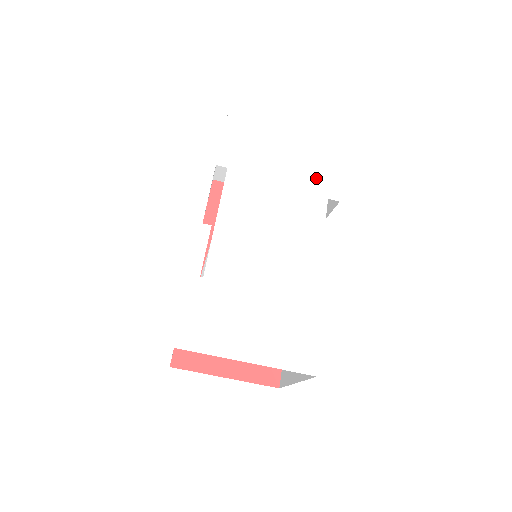
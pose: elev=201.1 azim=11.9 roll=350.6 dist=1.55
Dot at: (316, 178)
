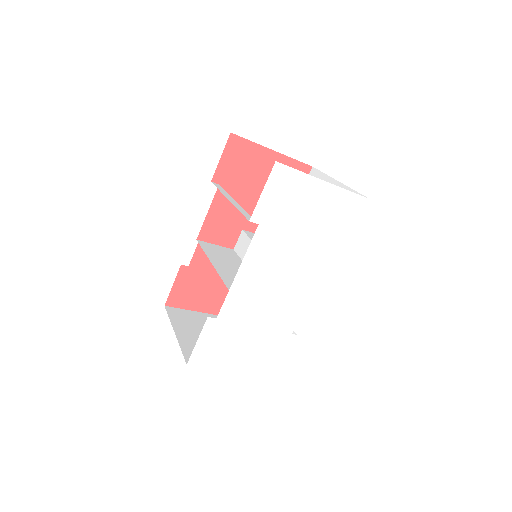
Dot at: (331, 233)
